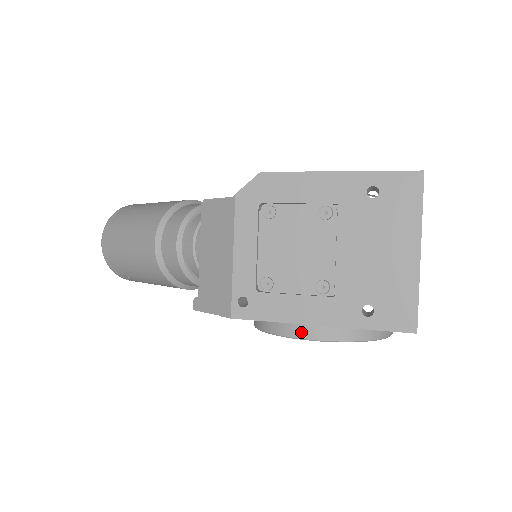
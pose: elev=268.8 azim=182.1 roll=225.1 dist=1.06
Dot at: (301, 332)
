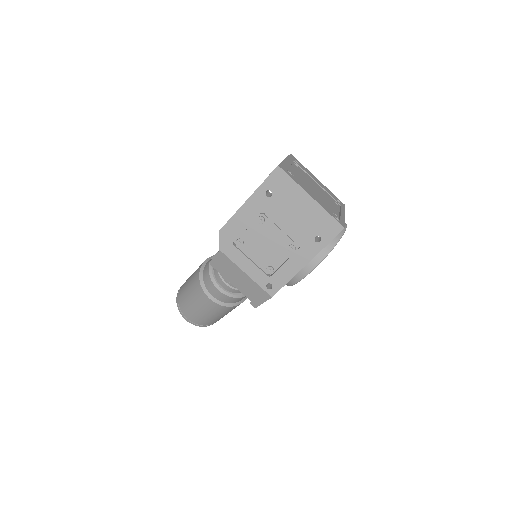
Dot at: (305, 271)
